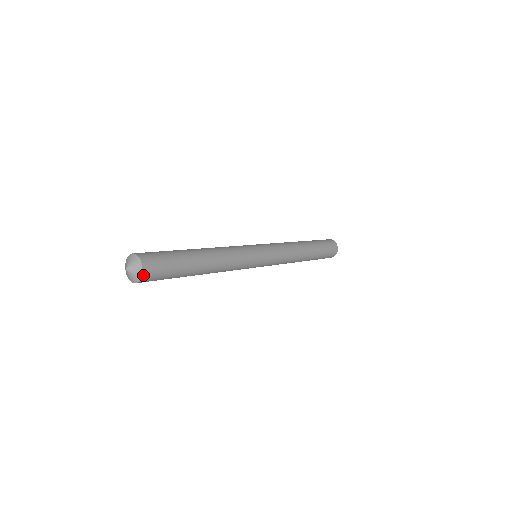
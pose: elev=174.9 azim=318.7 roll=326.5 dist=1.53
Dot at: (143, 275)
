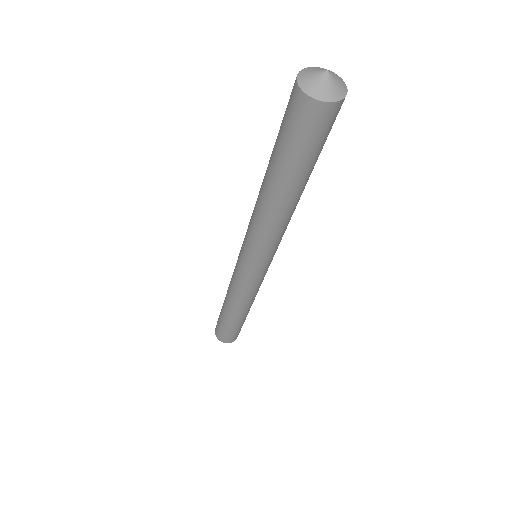
Dot at: (341, 101)
